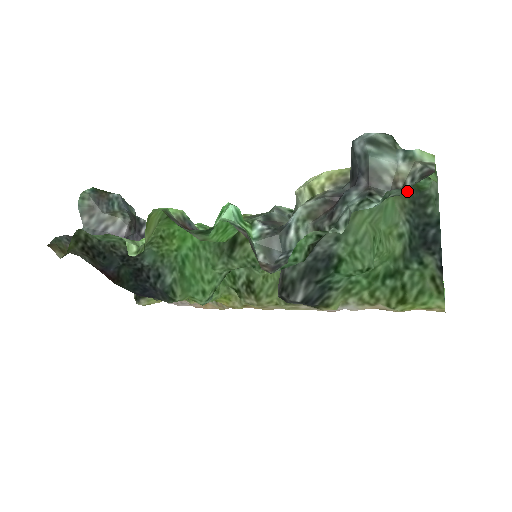
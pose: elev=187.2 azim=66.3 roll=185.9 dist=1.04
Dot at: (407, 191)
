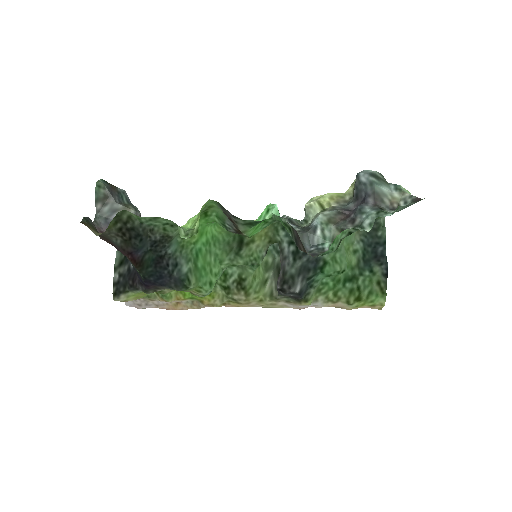
Dot at: occluded
